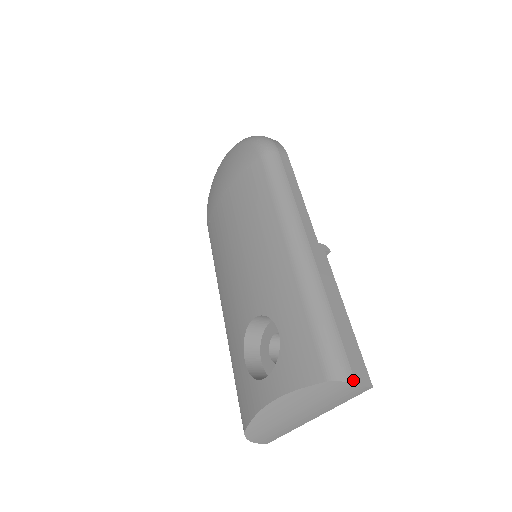
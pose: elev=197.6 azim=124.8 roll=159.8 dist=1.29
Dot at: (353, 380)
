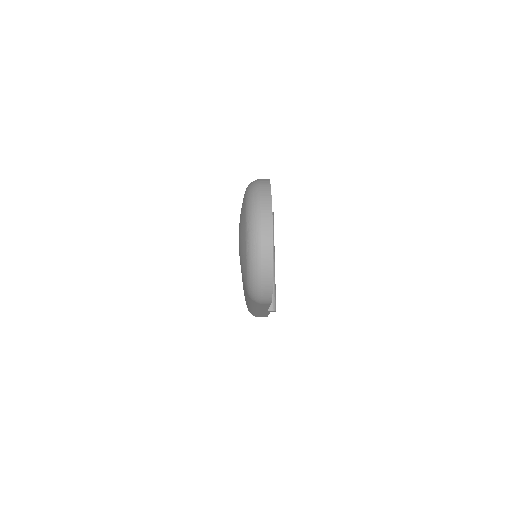
Dot at: occluded
